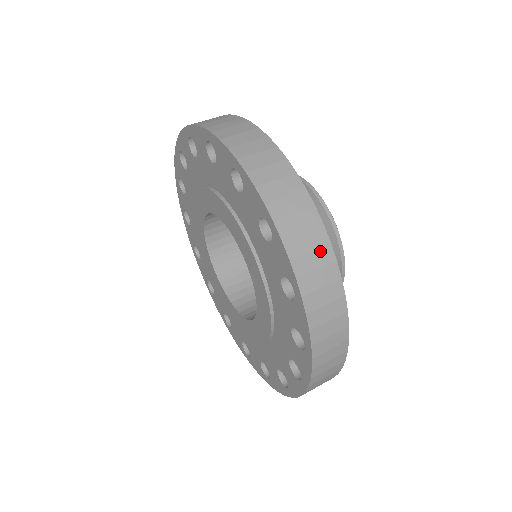
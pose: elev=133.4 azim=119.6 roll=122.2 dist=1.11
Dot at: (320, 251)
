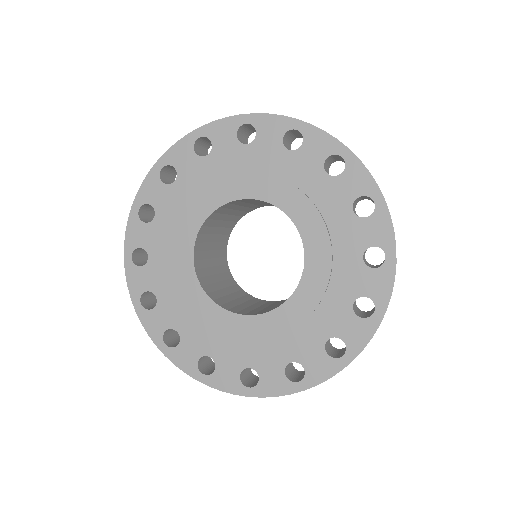
Dot at: occluded
